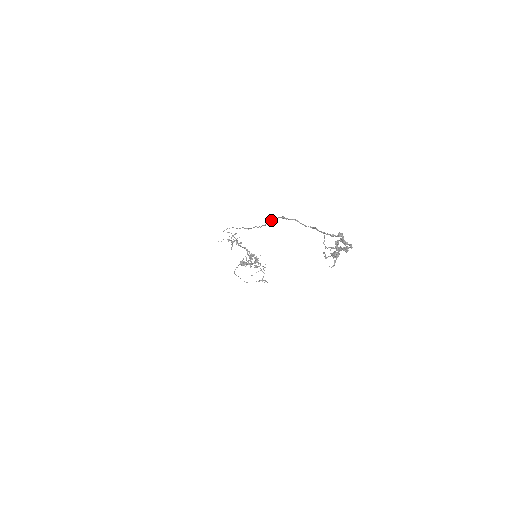
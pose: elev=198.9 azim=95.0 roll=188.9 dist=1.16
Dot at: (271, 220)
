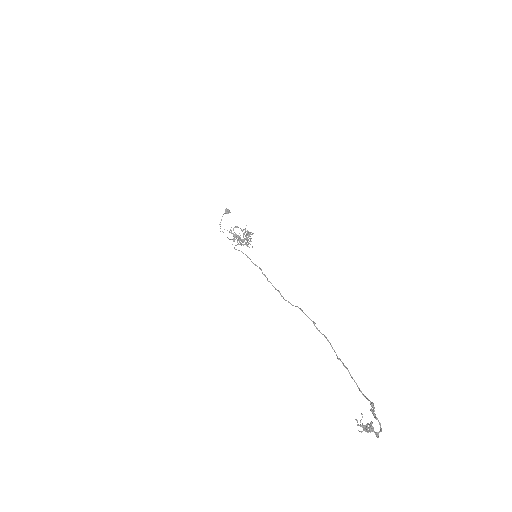
Dot at: (299, 308)
